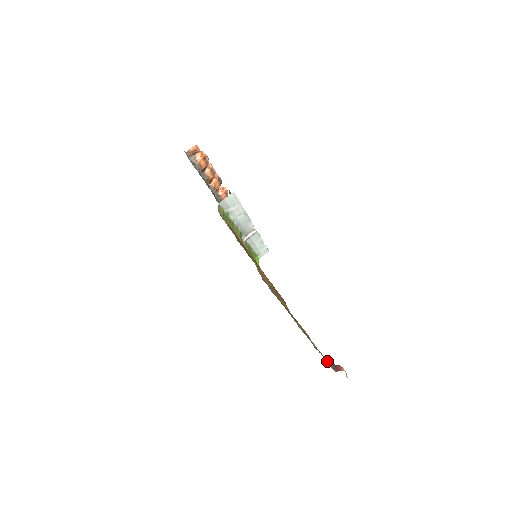
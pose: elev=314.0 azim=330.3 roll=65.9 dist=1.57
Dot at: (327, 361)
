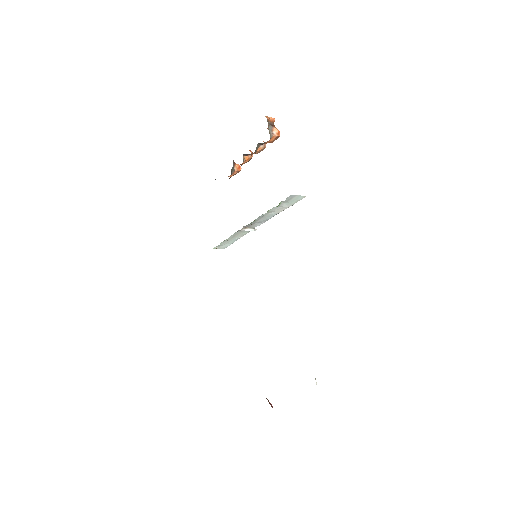
Dot at: occluded
